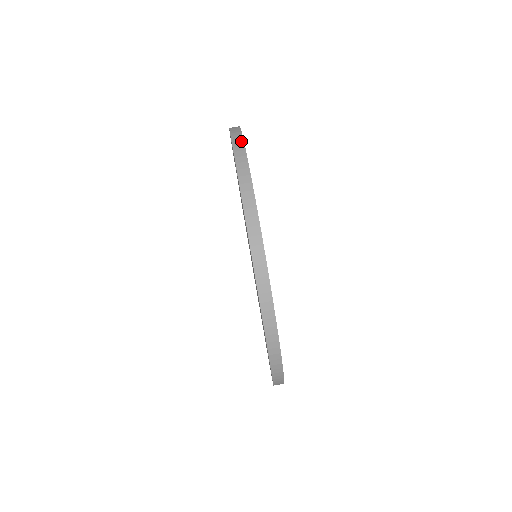
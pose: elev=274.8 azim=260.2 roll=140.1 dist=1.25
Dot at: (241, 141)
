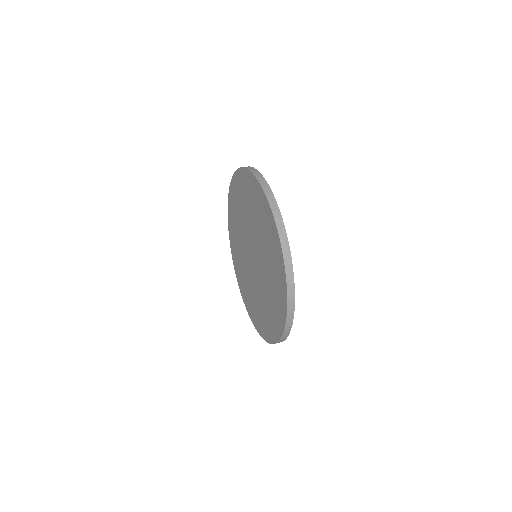
Dot at: occluded
